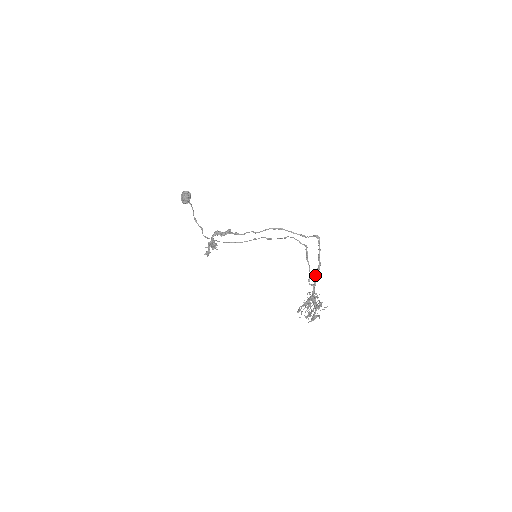
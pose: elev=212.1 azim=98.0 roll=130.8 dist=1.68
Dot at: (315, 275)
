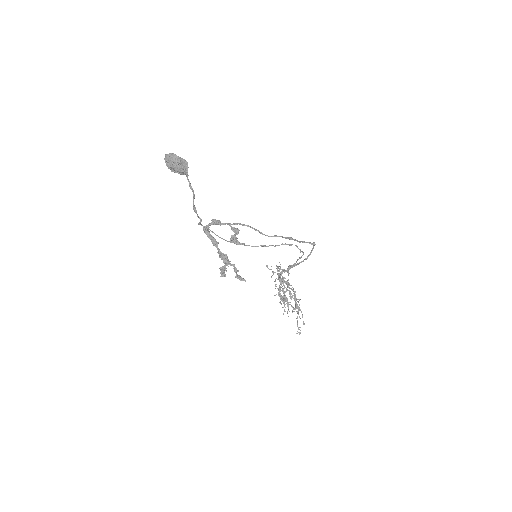
Dot at: (294, 266)
